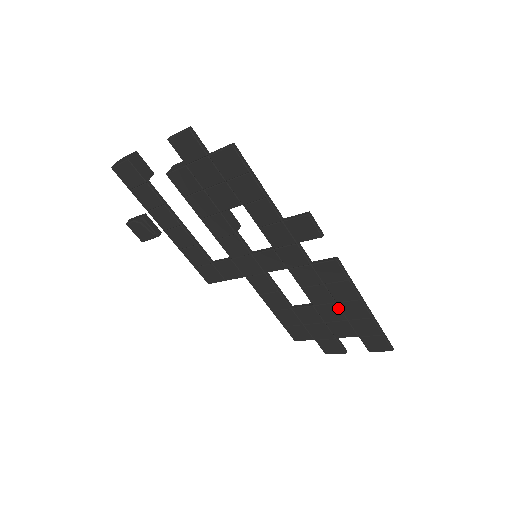
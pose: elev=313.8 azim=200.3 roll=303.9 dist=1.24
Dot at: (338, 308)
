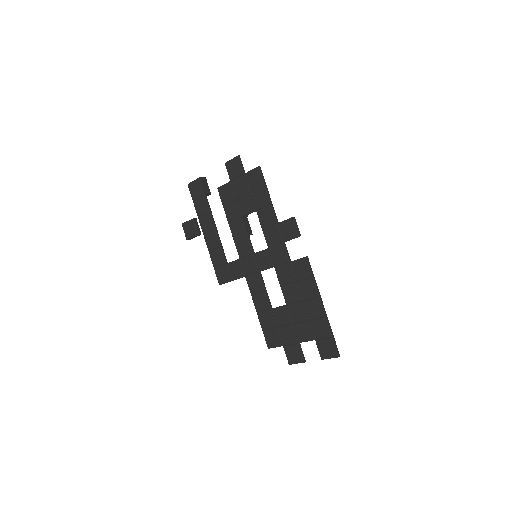
Dot at: (303, 307)
